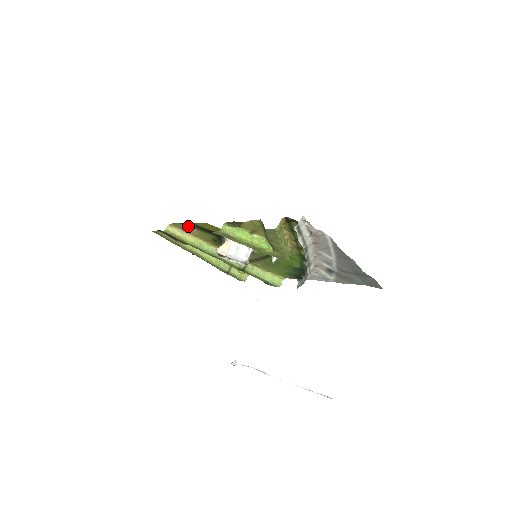
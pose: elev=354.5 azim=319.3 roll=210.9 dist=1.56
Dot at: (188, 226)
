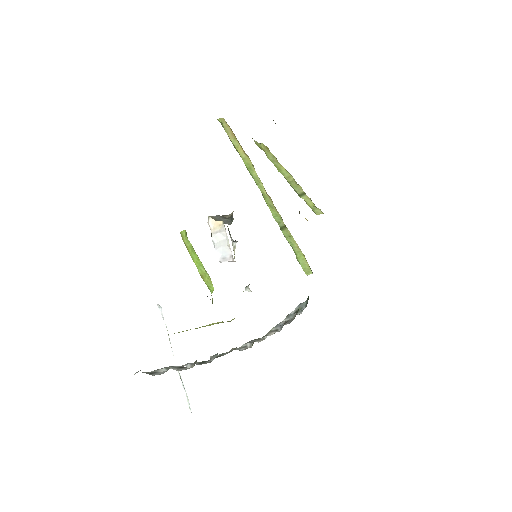
Dot at: occluded
